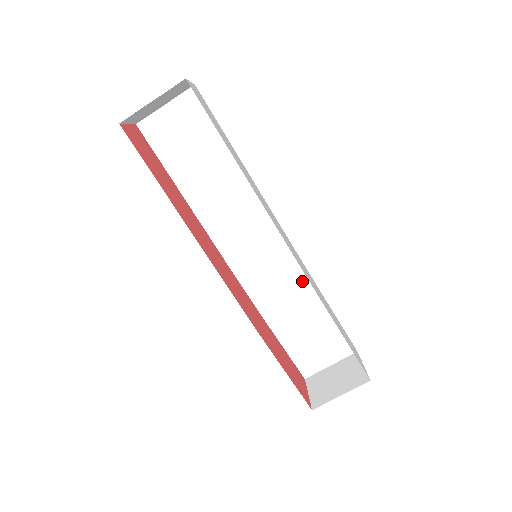
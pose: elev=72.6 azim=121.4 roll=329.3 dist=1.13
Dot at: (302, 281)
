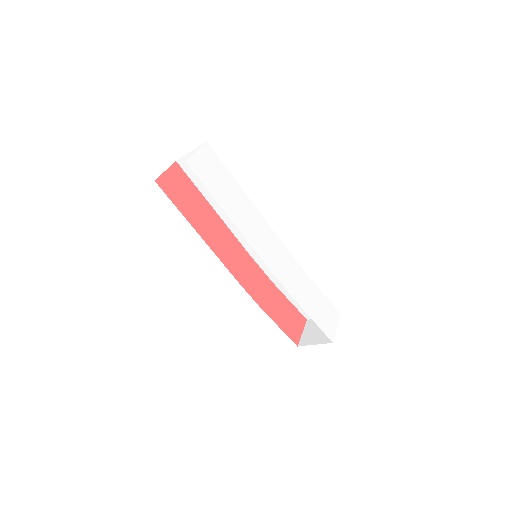
Dot at: occluded
